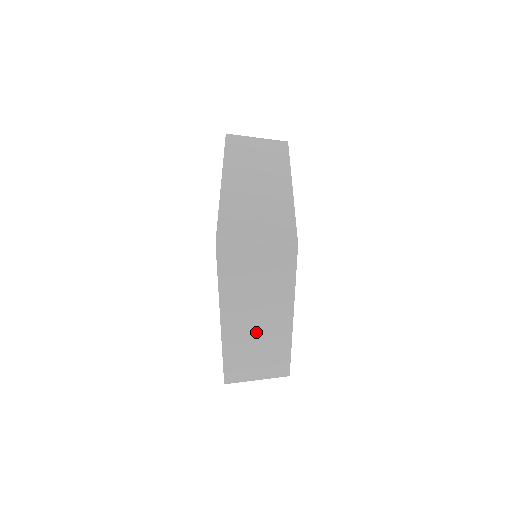
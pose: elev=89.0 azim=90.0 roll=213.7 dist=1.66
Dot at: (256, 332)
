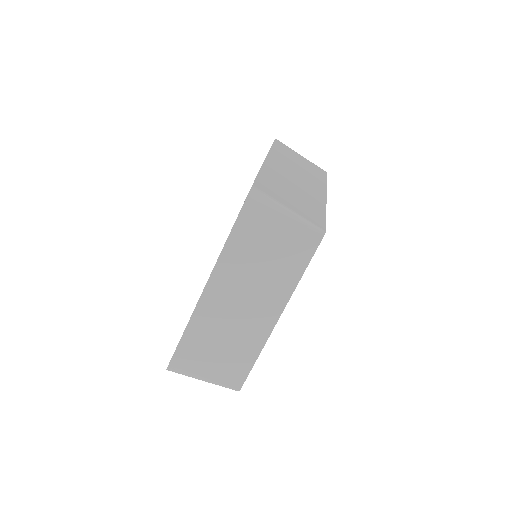
Dot at: (234, 316)
